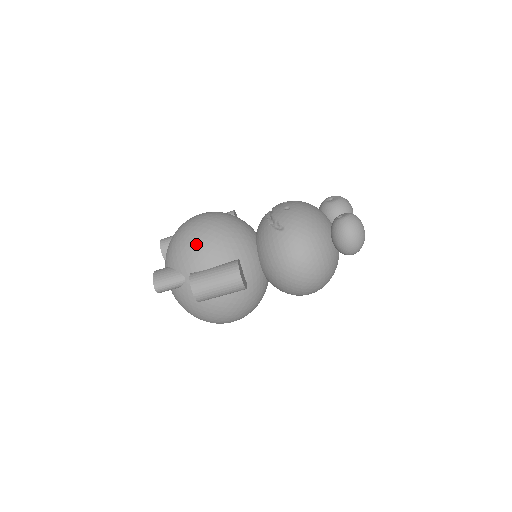
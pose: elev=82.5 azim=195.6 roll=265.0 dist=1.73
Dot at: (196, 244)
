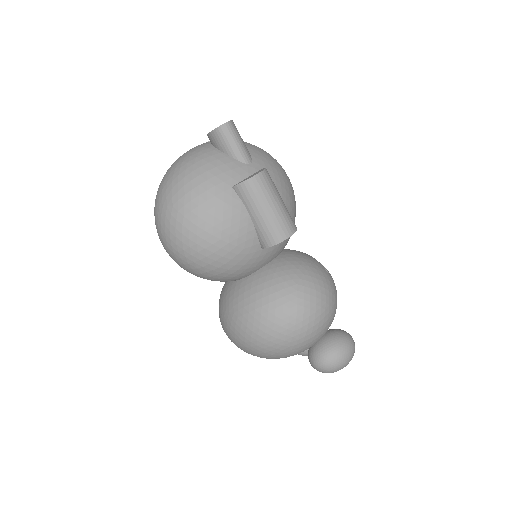
Dot at: (284, 174)
